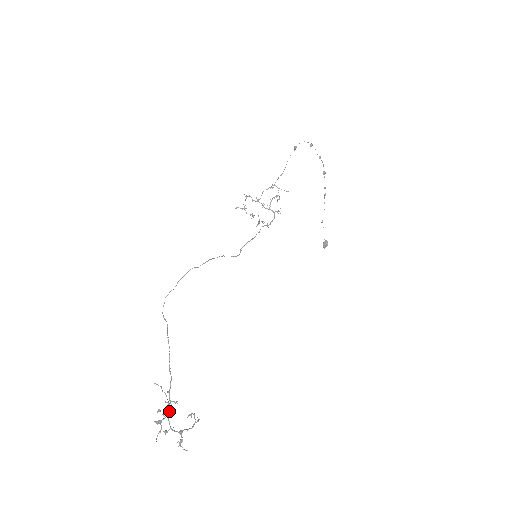
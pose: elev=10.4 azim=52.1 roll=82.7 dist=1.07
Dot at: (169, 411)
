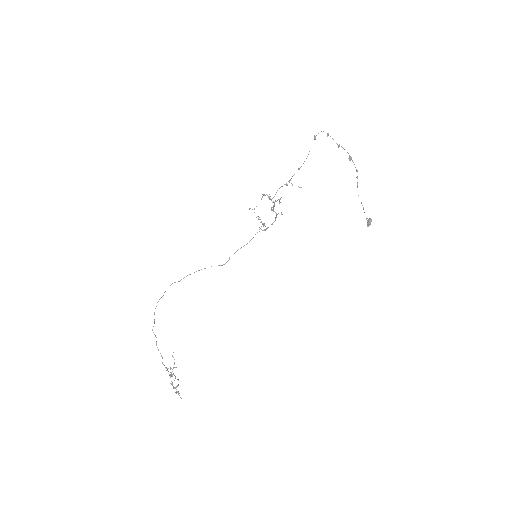
Dot at: occluded
